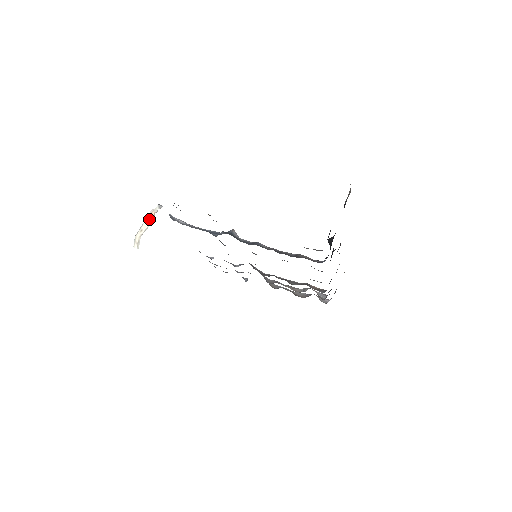
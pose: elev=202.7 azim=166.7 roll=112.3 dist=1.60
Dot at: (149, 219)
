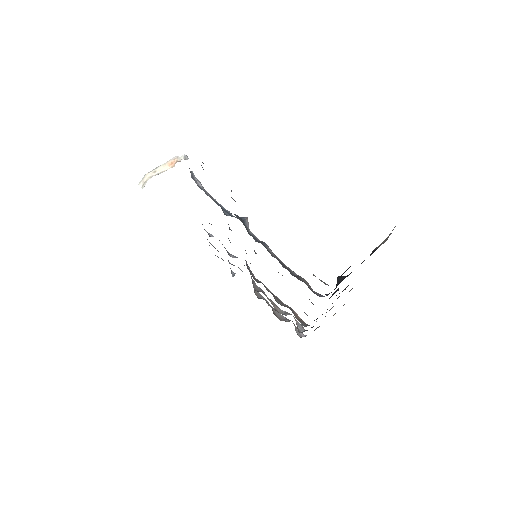
Dot at: (168, 164)
